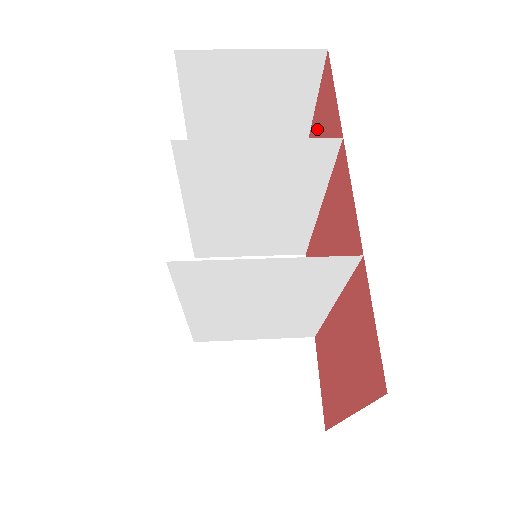
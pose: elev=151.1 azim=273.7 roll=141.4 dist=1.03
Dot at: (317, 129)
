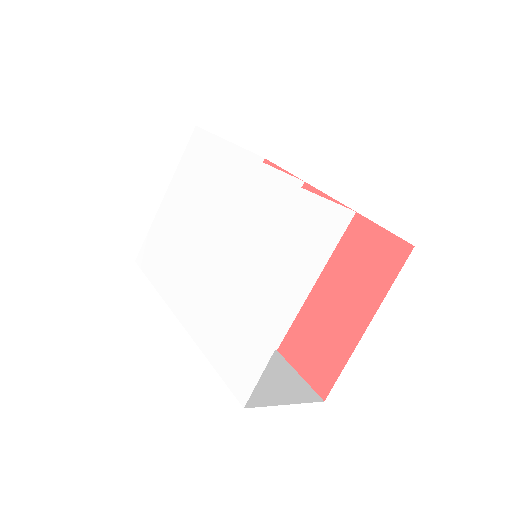
Dot at: occluded
